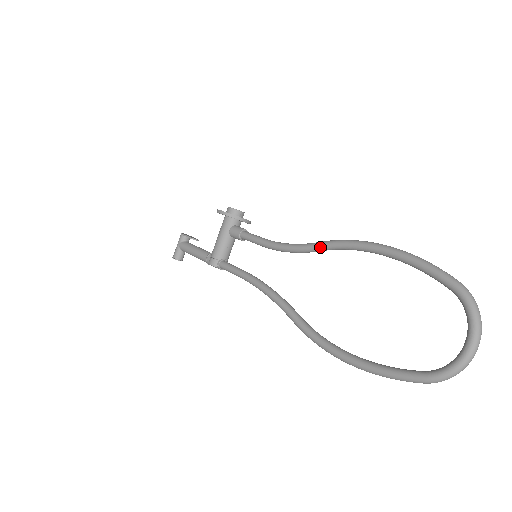
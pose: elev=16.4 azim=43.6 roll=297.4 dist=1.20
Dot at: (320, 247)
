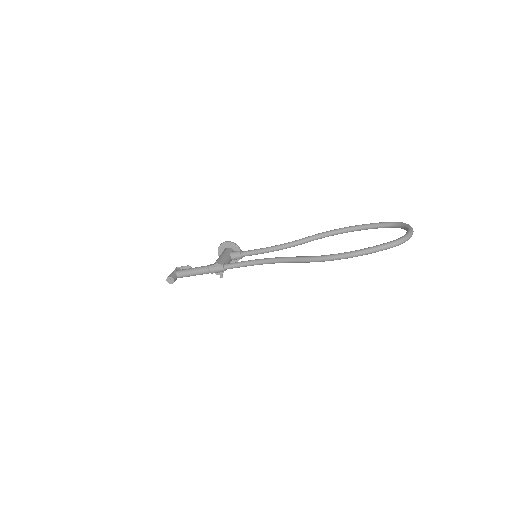
Dot at: (308, 237)
